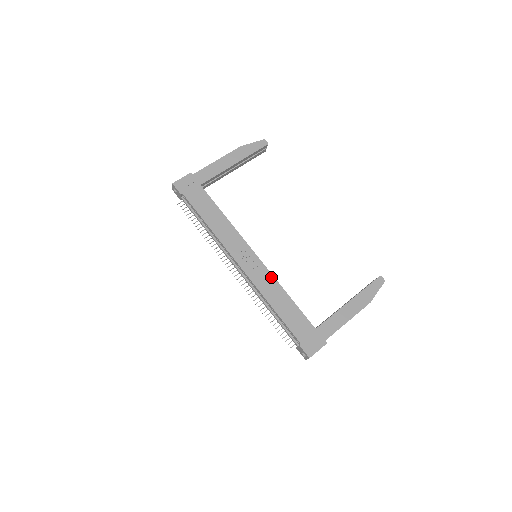
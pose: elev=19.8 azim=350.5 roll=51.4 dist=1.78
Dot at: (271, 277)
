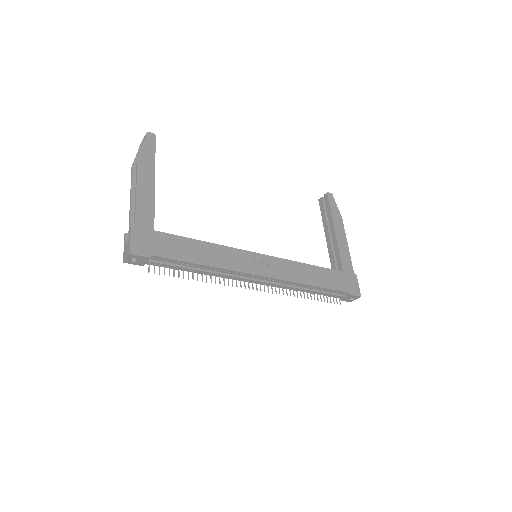
Dot at: (288, 262)
